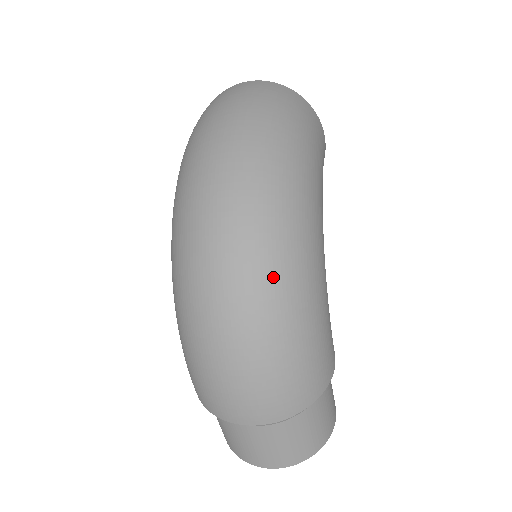
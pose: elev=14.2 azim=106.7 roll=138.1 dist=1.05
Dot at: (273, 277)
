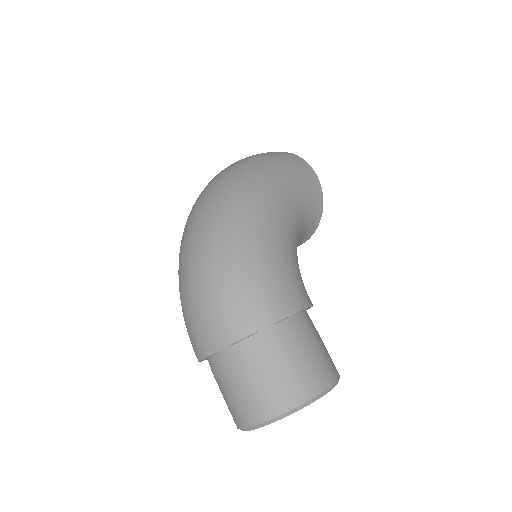
Dot at: (216, 226)
